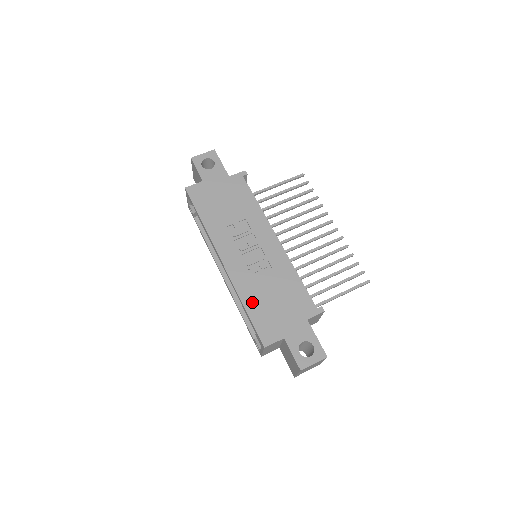
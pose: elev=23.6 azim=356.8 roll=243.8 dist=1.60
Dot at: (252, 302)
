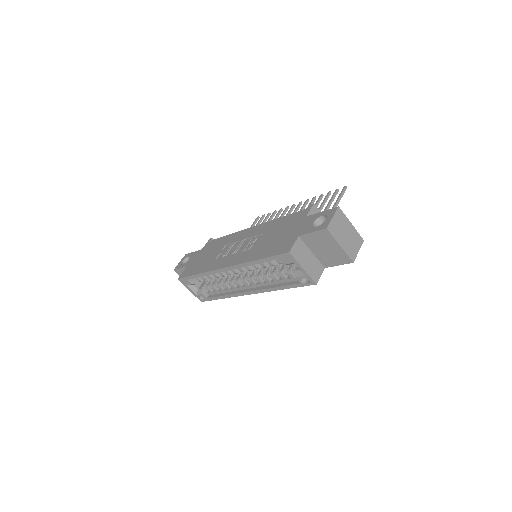
Dot at: (260, 253)
